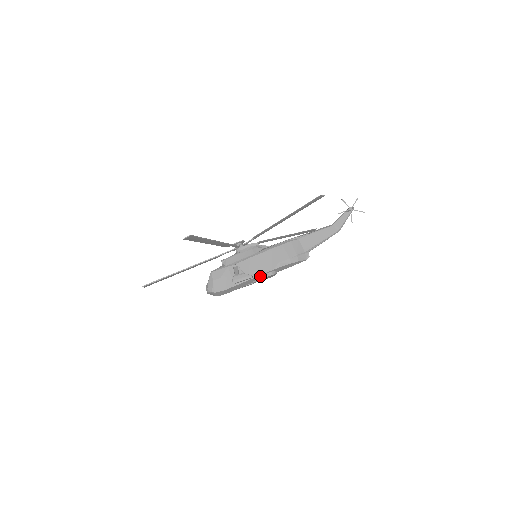
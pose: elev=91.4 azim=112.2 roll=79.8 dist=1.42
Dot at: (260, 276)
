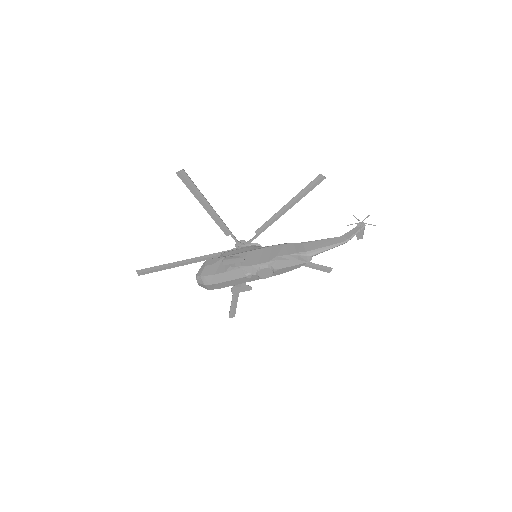
Dot at: (254, 267)
